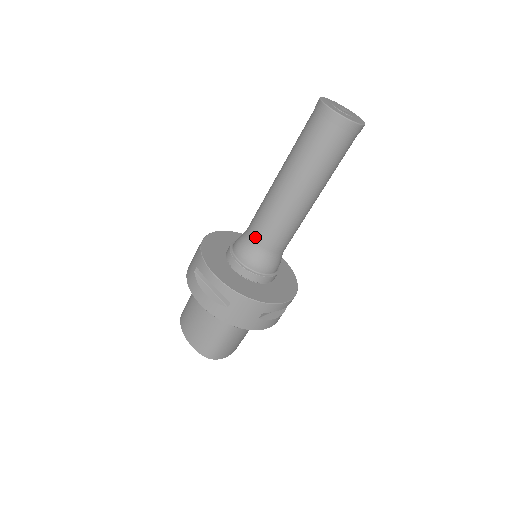
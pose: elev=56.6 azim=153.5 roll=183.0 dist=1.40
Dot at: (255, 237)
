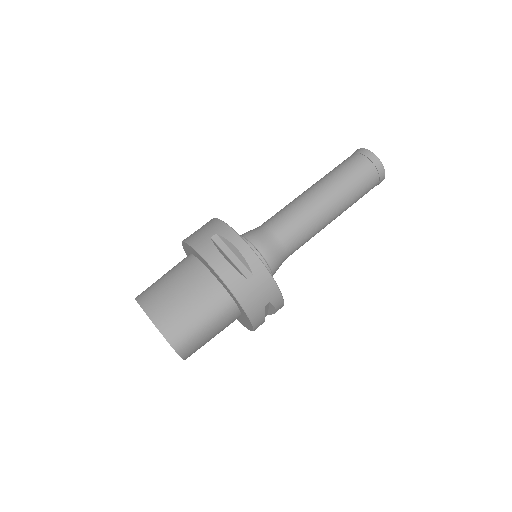
Dot at: (278, 230)
